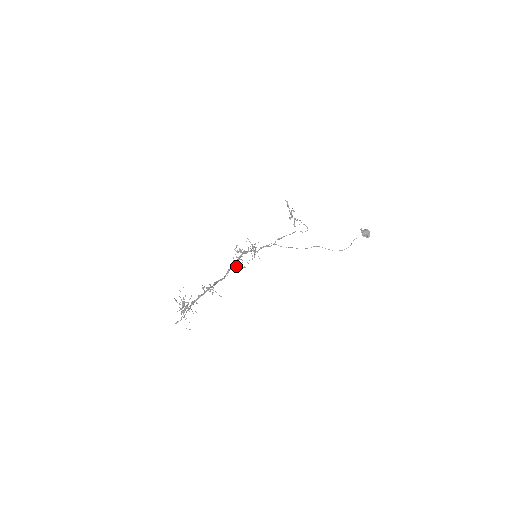
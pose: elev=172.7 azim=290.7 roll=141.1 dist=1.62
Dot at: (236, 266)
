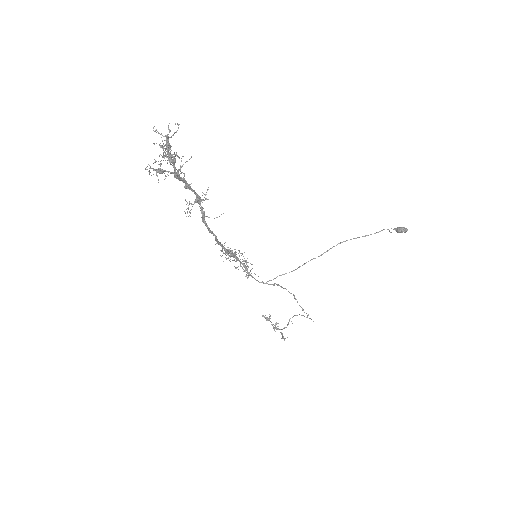
Dot at: (228, 255)
